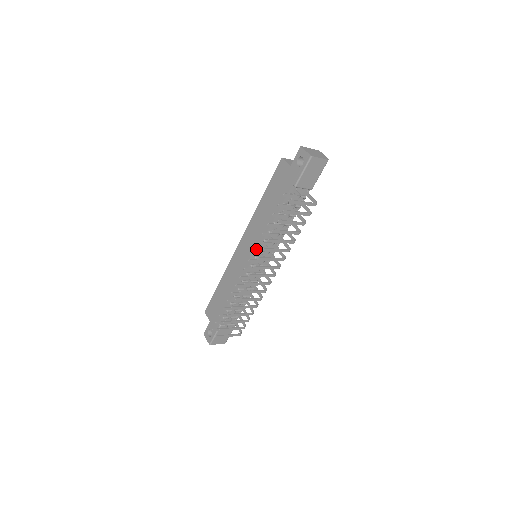
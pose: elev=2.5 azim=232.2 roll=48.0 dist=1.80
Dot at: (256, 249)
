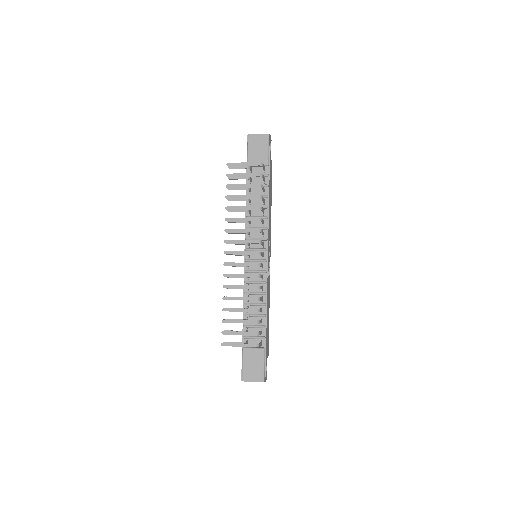
Dot at: occluded
